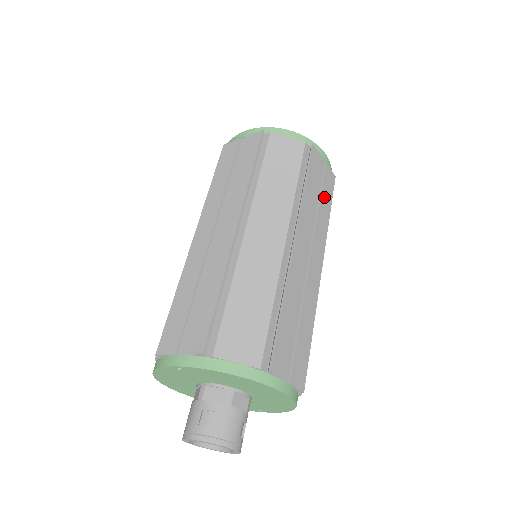
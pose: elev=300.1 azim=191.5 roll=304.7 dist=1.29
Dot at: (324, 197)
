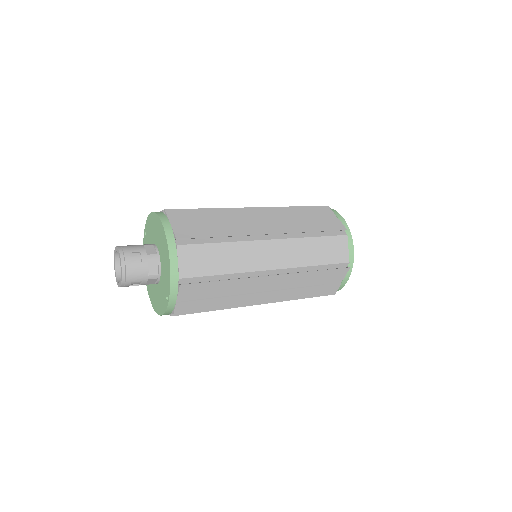
Dot at: (316, 223)
